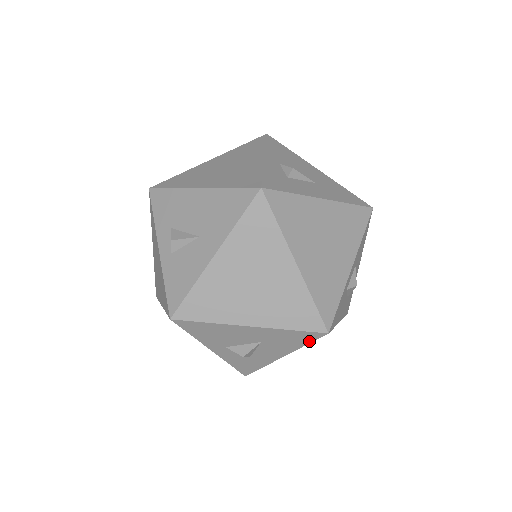
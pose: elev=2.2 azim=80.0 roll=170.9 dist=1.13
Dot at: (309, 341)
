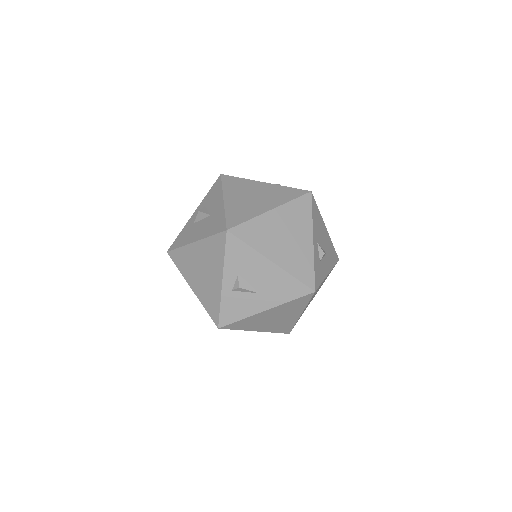
Dot at: occluded
